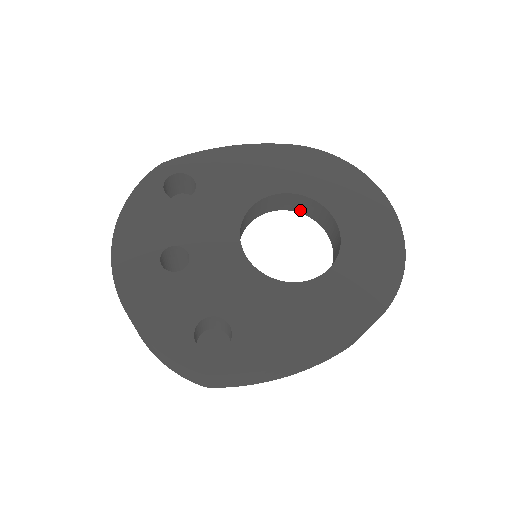
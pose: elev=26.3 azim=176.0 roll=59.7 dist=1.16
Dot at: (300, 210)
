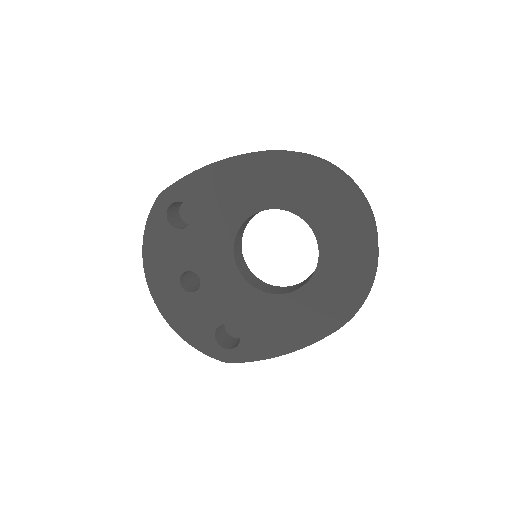
Dot at: occluded
